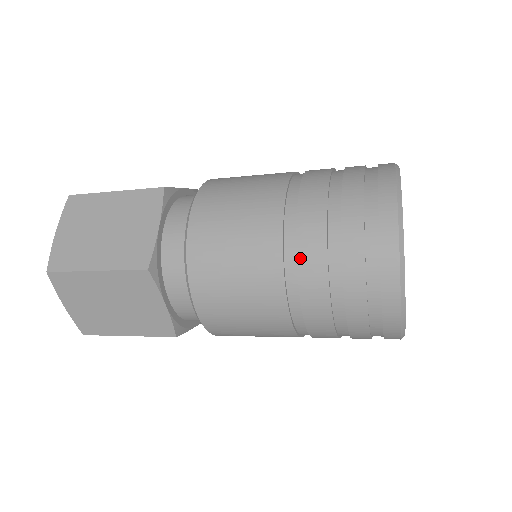
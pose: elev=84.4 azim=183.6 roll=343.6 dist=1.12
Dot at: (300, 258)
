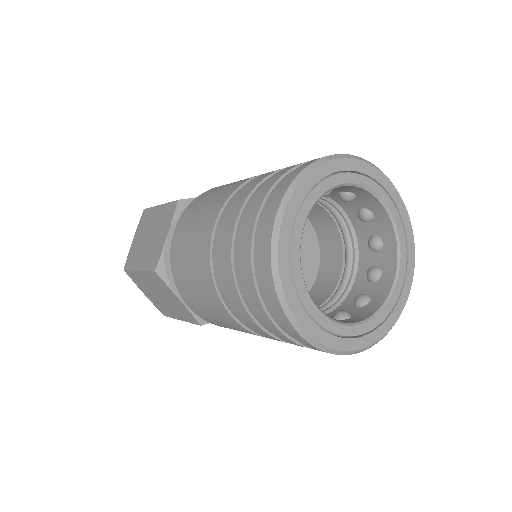
Dot at: (218, 267)
